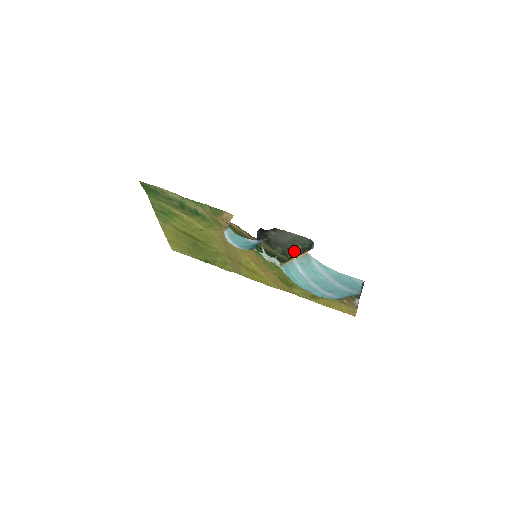
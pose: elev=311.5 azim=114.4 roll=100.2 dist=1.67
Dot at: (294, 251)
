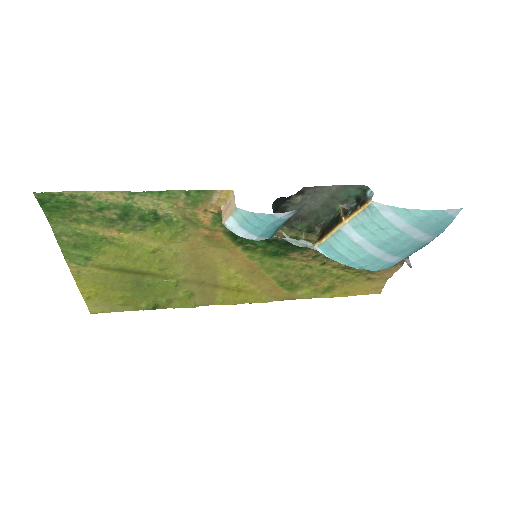
Dot at: (327, 218)
